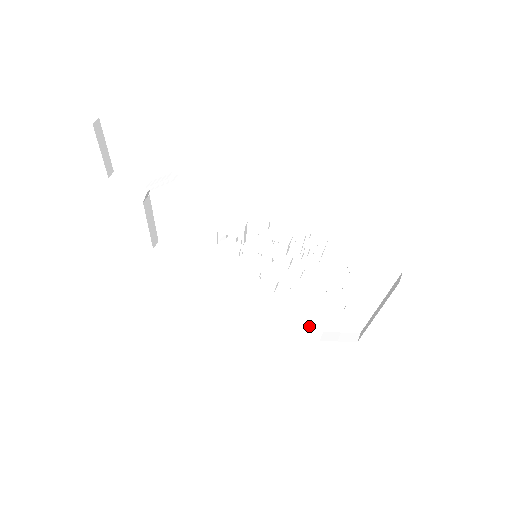
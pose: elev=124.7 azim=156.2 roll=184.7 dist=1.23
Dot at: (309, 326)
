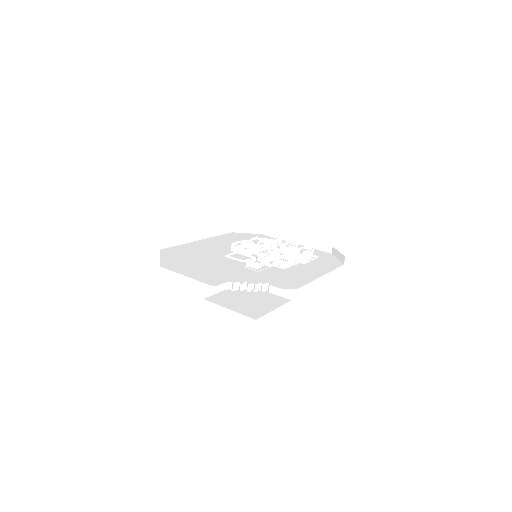
Dot at: (227, 227)
